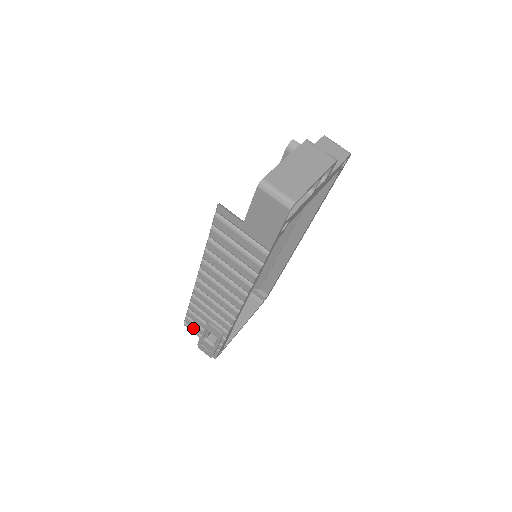
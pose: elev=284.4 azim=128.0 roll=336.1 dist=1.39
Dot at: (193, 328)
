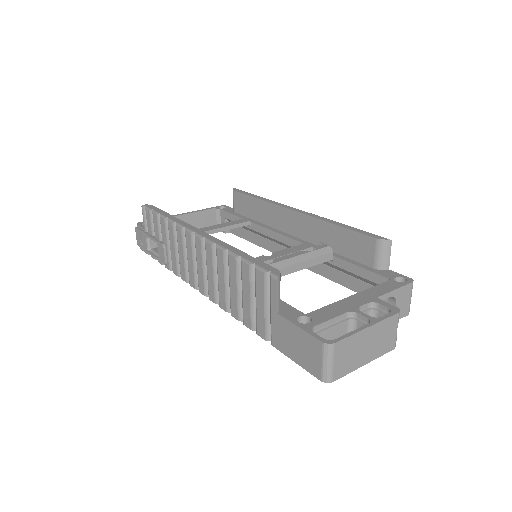
Dot at: (147, 220)
